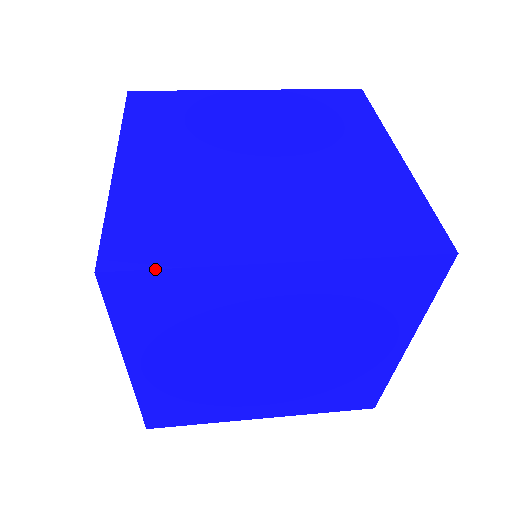
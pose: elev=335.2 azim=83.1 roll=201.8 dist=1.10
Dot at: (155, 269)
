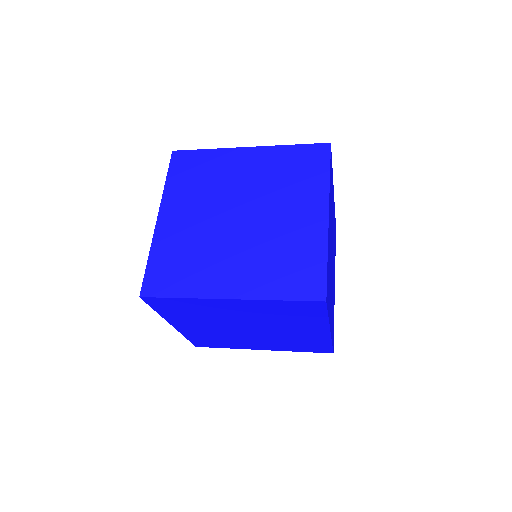
Dot at: (166, 298)
